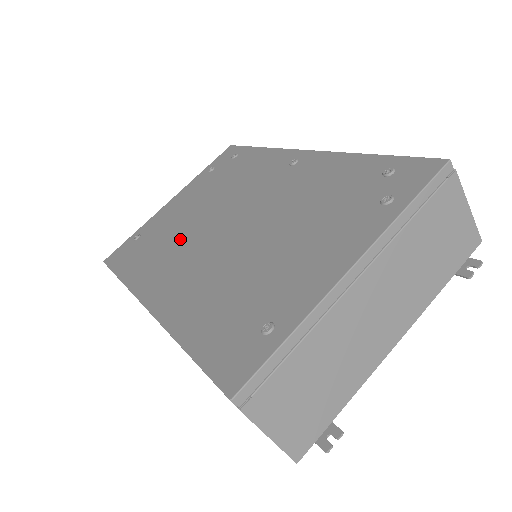
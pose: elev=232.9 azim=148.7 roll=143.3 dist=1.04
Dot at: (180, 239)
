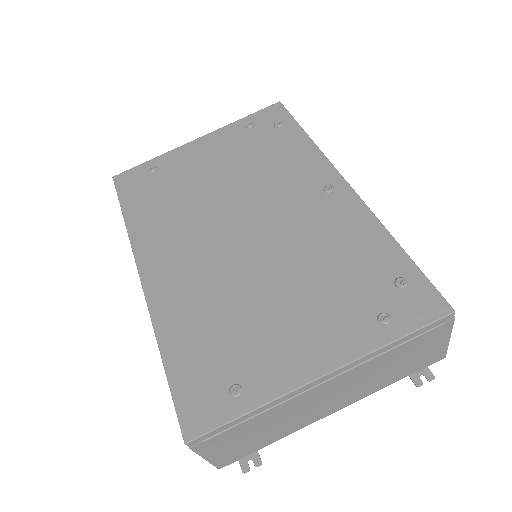
Dot at: (193, 209)
